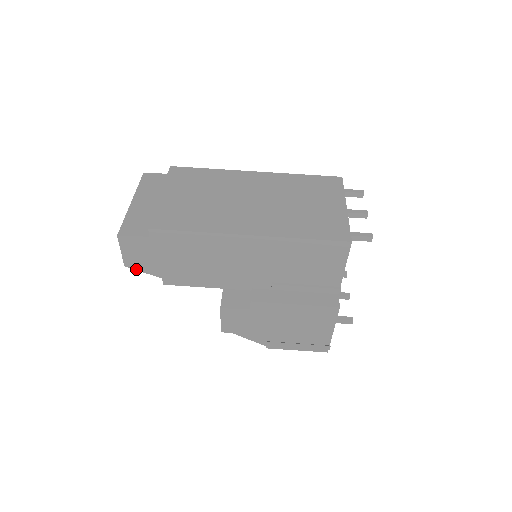
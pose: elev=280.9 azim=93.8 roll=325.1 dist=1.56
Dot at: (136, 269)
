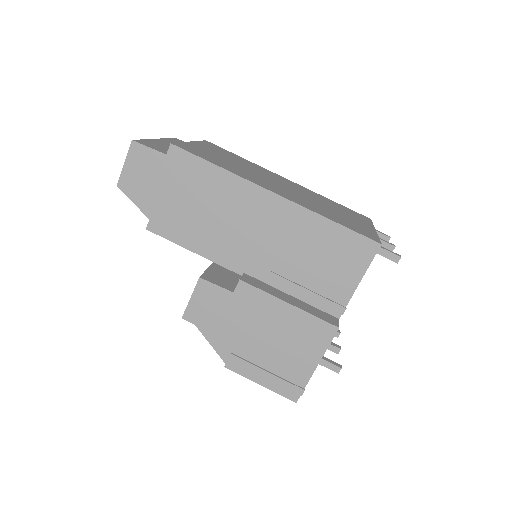
Dot at: (127, 195)
